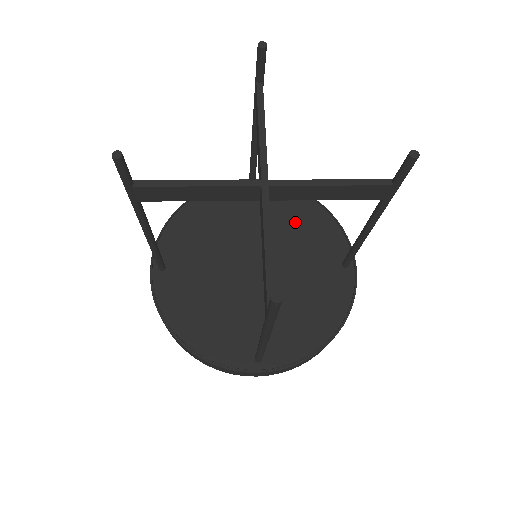
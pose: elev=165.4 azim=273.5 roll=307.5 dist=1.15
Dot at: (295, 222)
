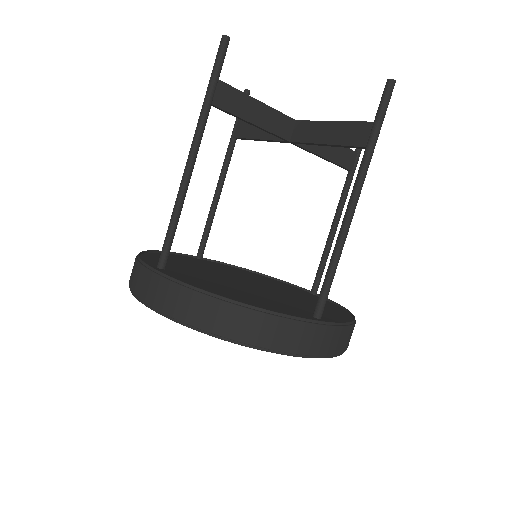
Dot at: (252, 276)
